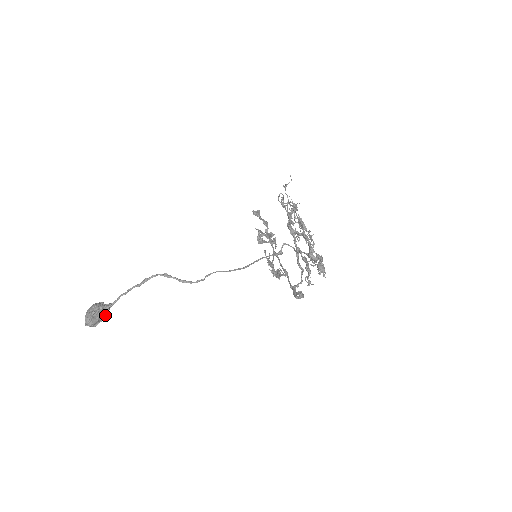
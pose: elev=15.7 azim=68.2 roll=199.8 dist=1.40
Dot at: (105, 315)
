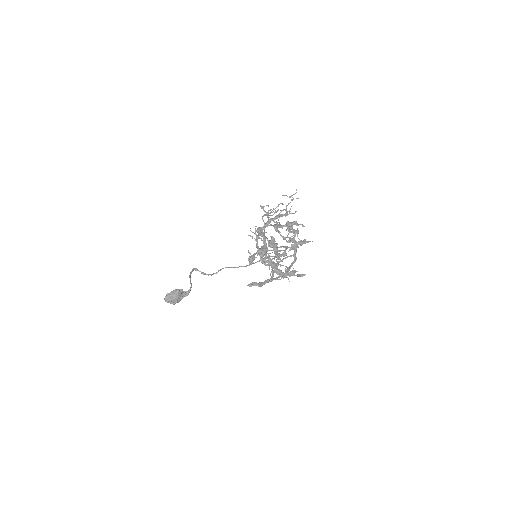
Dot at: (177, 297)
